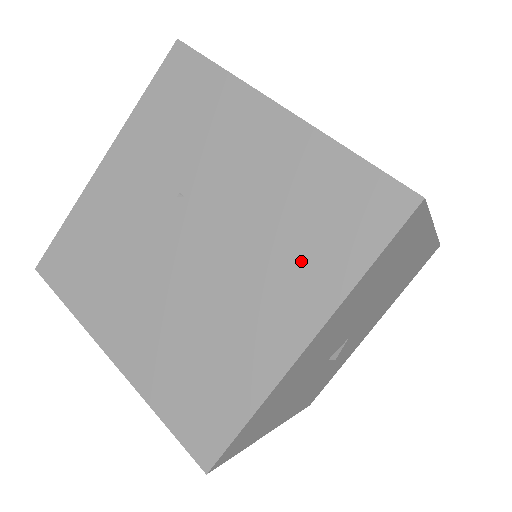
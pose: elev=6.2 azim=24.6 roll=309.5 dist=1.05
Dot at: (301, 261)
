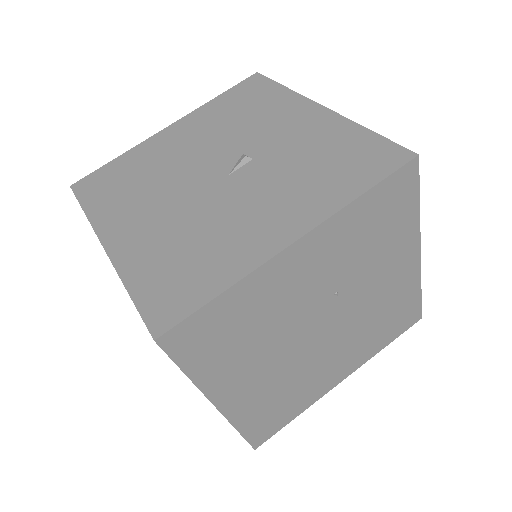
Dot at: (367, 342)
